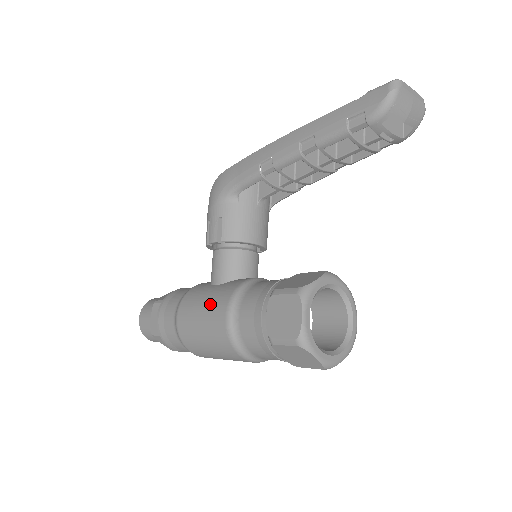
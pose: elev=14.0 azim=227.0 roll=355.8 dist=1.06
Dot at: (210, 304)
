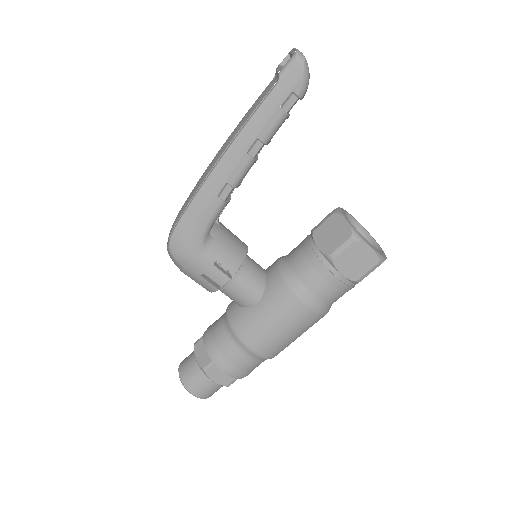
Dot at: (280, 315)
